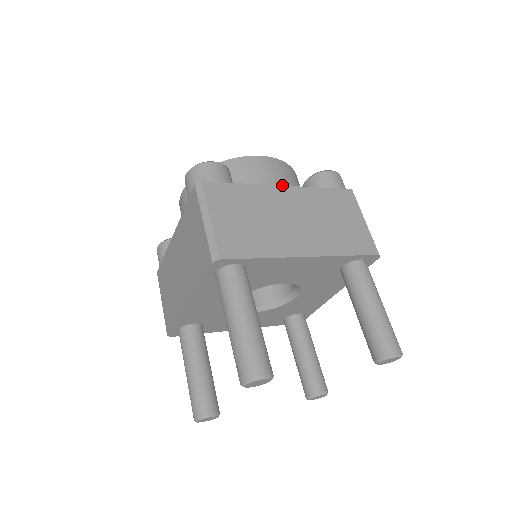
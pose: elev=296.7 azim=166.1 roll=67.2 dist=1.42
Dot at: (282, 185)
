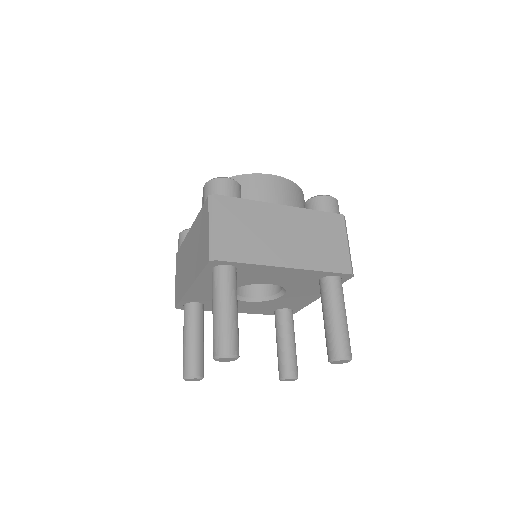
Dot at: (284, 202)
